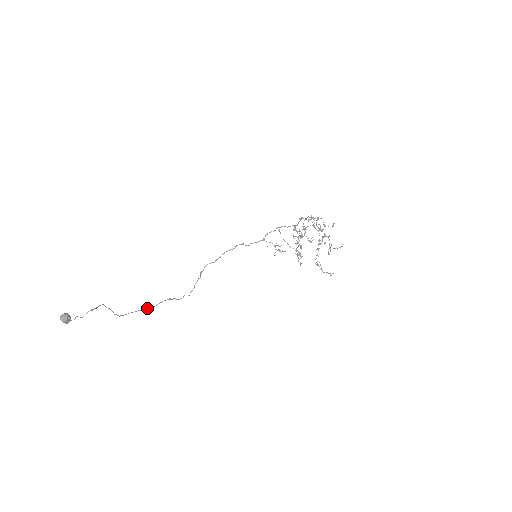
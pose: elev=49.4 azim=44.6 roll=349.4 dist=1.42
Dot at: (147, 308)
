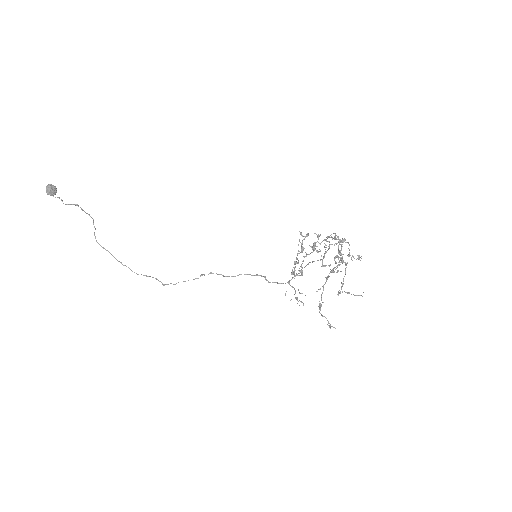
Dot at: occluded
